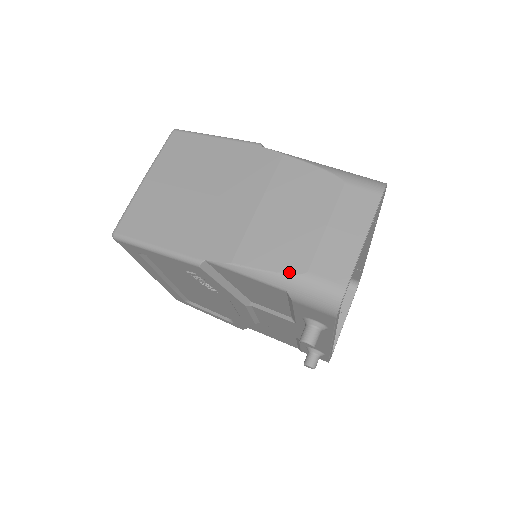
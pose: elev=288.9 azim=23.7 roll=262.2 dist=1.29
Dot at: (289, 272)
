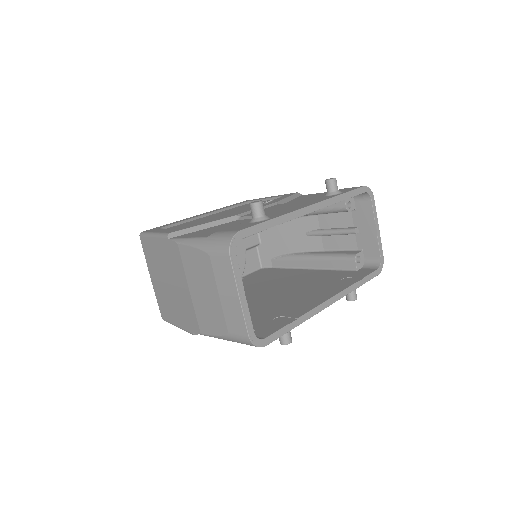
Dot at: (222, 334)
